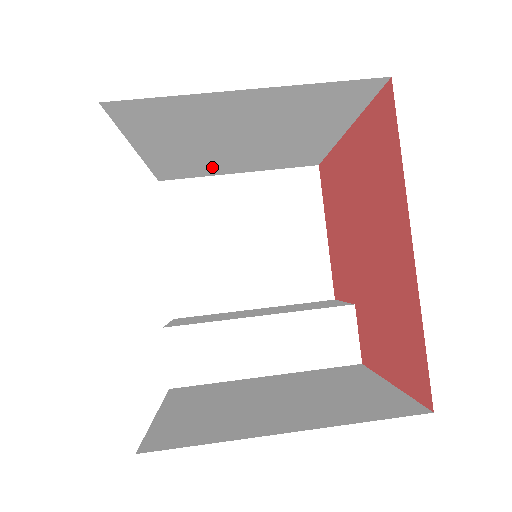
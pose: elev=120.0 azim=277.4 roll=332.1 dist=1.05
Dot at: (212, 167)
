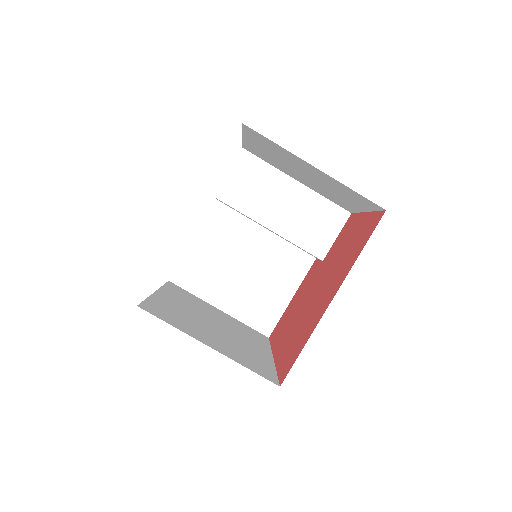
Dot at: occluded
